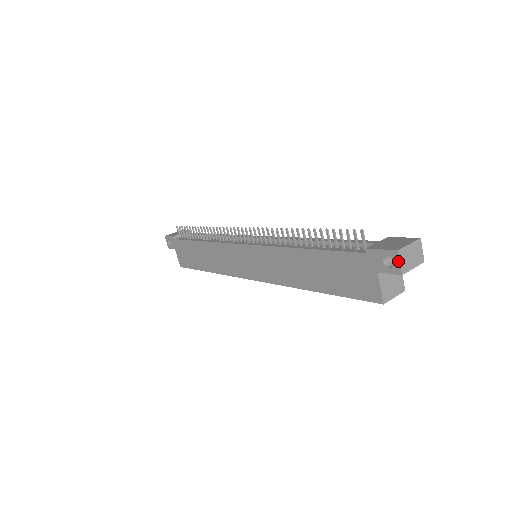
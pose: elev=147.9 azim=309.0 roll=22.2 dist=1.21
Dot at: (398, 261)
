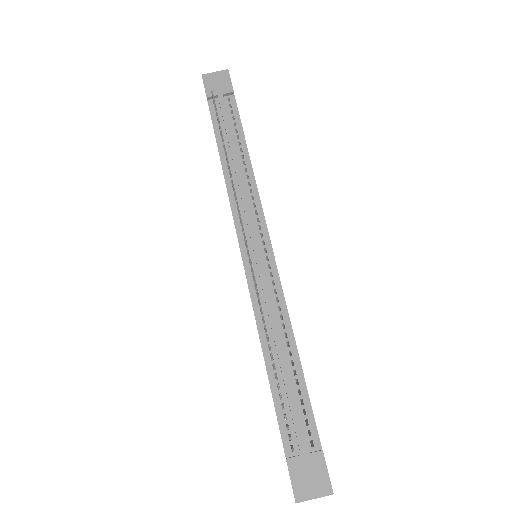
Dot at: (295, 500)
